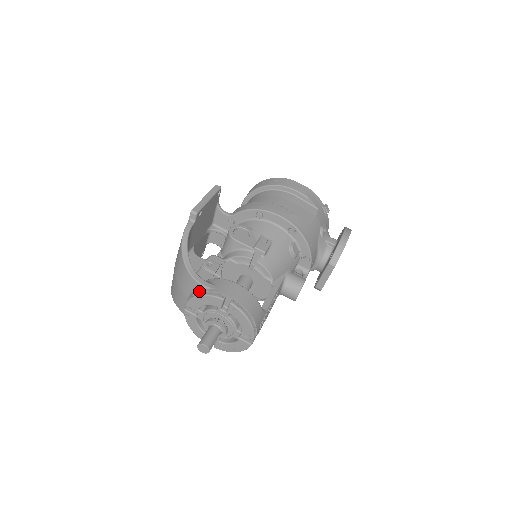
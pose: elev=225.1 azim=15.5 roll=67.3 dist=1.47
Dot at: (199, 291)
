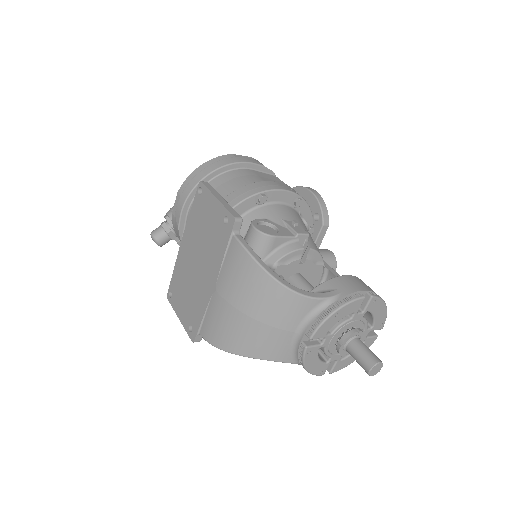
Dot at: (325, 308)
